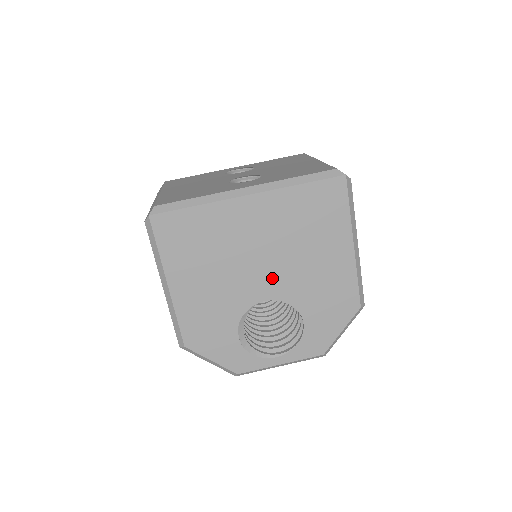
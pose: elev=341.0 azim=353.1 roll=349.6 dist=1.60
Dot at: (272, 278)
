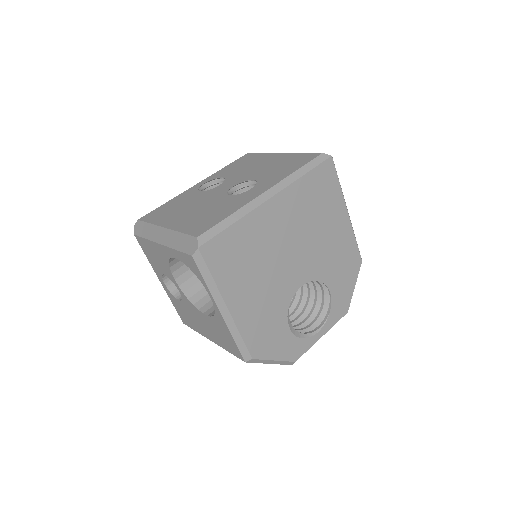
Dot at: (302, 264)
